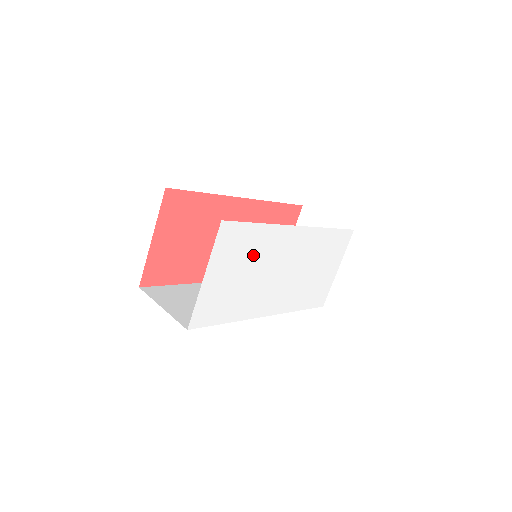
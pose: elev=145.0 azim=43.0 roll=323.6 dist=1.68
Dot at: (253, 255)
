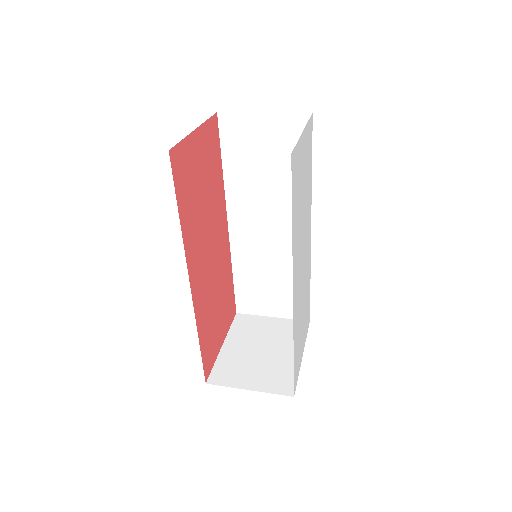
Dot at: (306, 189)
